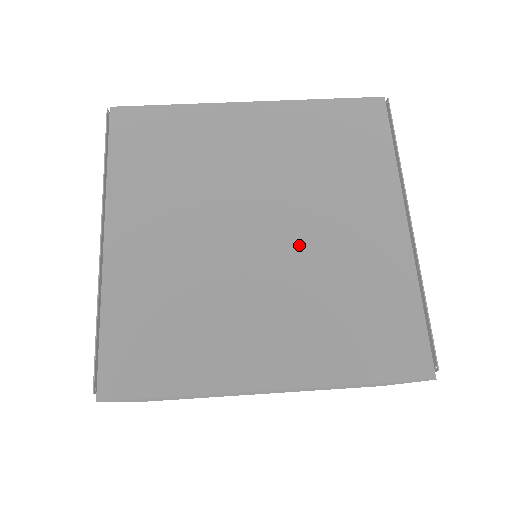
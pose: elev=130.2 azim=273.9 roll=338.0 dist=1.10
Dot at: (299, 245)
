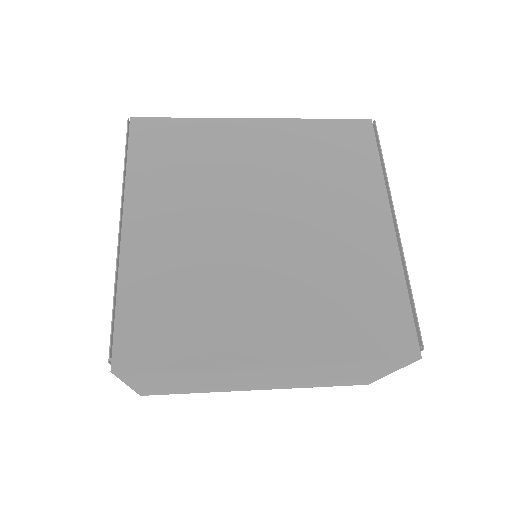
Dot at: (298, 239)
